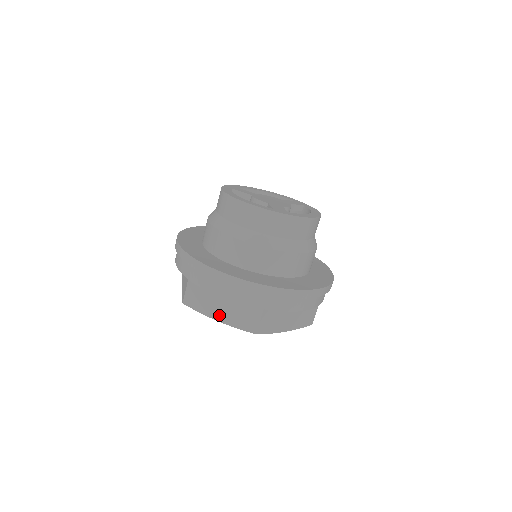
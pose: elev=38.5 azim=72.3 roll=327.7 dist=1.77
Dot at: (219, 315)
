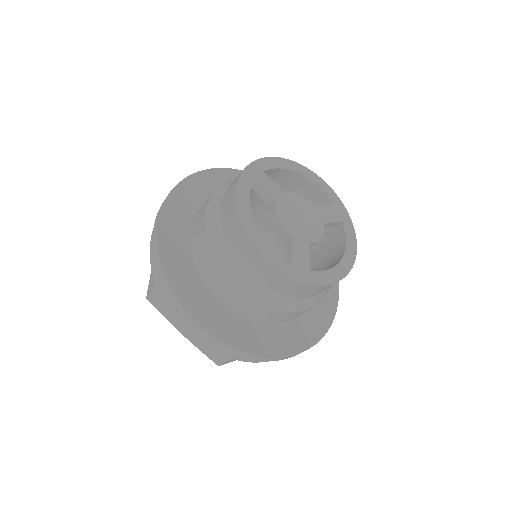
Dot at: (184, 331)
